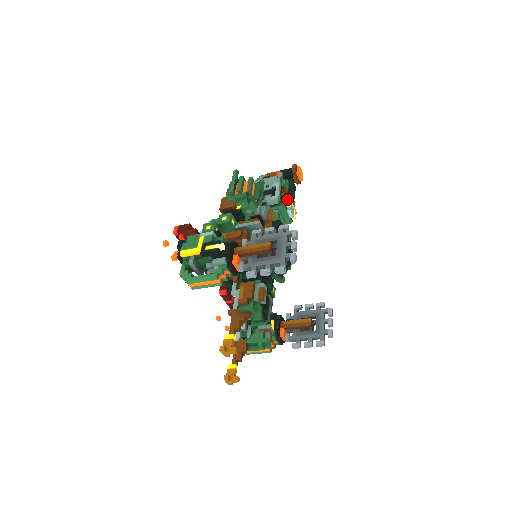
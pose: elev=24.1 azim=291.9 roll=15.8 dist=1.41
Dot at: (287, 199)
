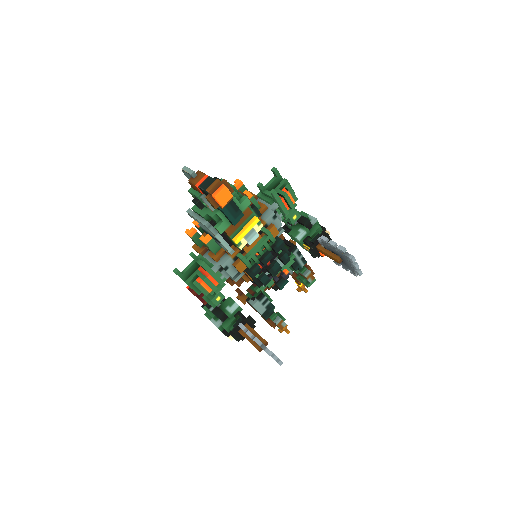
Dot at: (238, 247)
